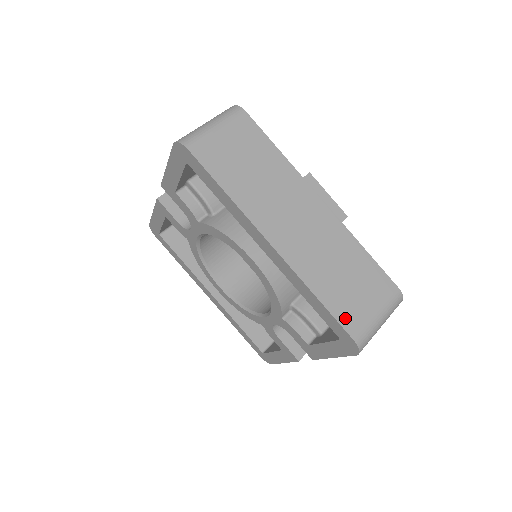
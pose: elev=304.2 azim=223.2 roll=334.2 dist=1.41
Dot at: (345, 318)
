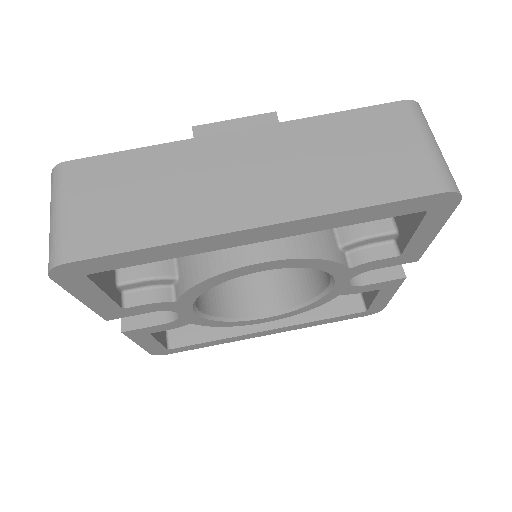
Dot at: (407, 187)
